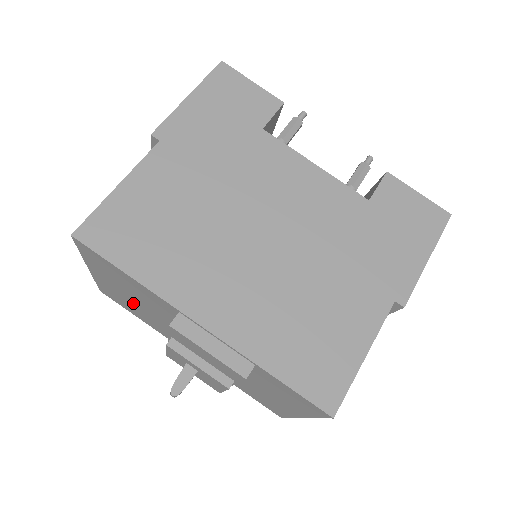
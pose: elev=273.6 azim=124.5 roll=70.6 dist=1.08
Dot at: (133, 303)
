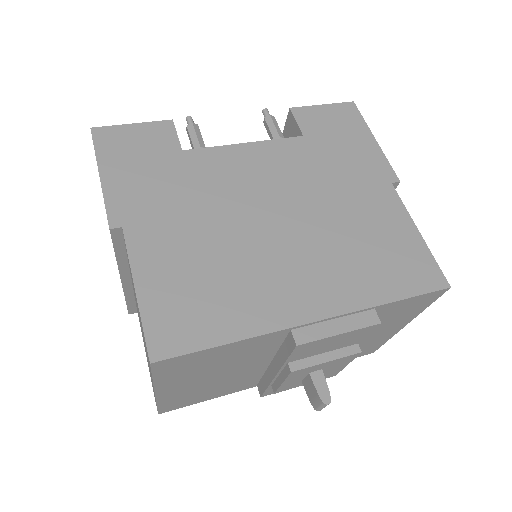
Dot at: (213, 383)
